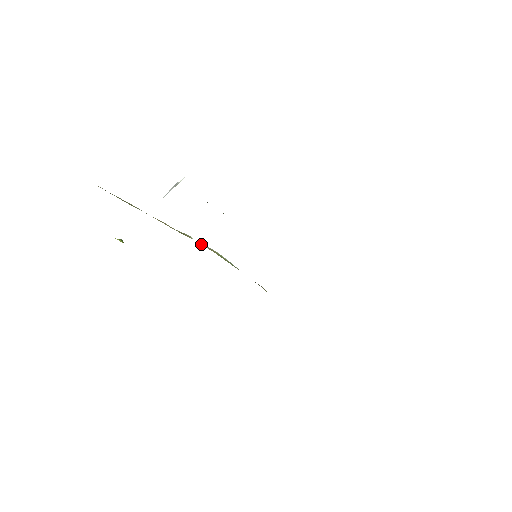
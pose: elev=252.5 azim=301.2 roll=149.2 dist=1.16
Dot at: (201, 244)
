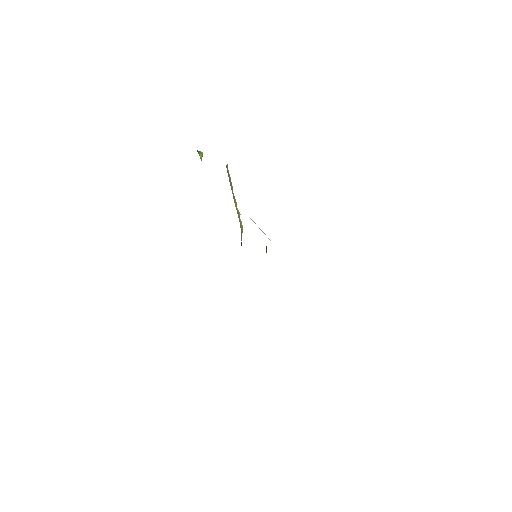
Dot at: (240, 222)
